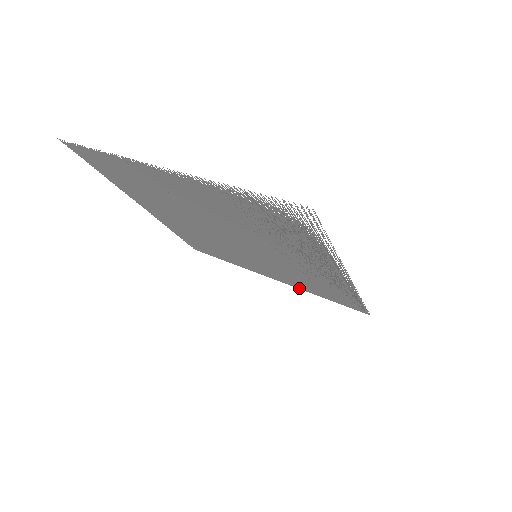
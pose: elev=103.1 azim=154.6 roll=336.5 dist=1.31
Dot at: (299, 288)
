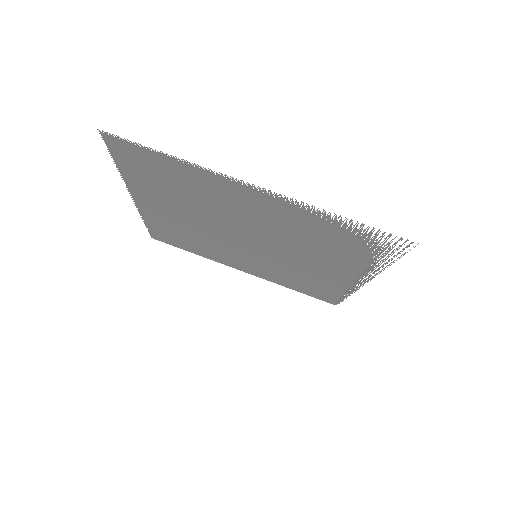
Dot at: (271, 281)
